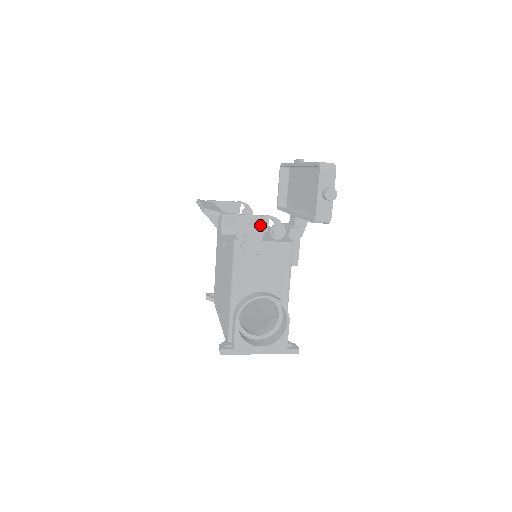
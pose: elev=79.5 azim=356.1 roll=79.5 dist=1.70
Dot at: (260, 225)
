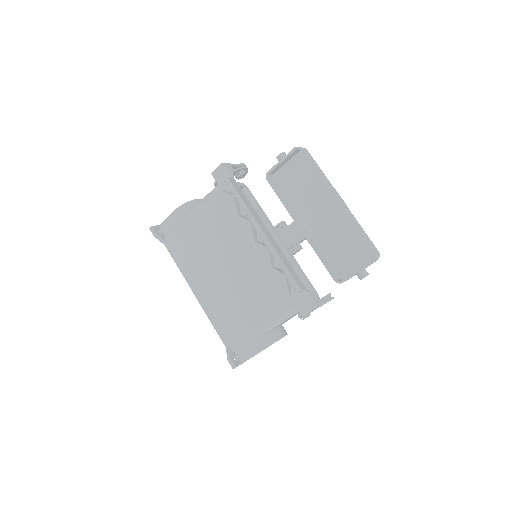
Dot at: occluded
